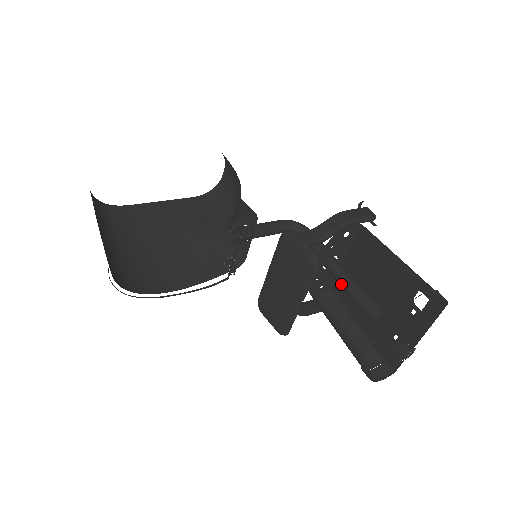
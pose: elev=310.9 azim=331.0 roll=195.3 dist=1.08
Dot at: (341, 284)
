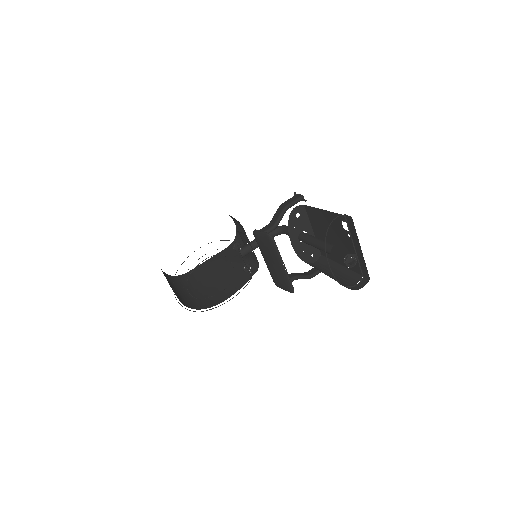
Dot at: occluded
